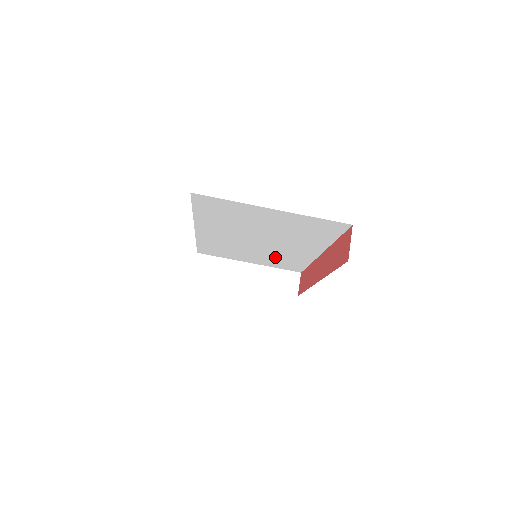
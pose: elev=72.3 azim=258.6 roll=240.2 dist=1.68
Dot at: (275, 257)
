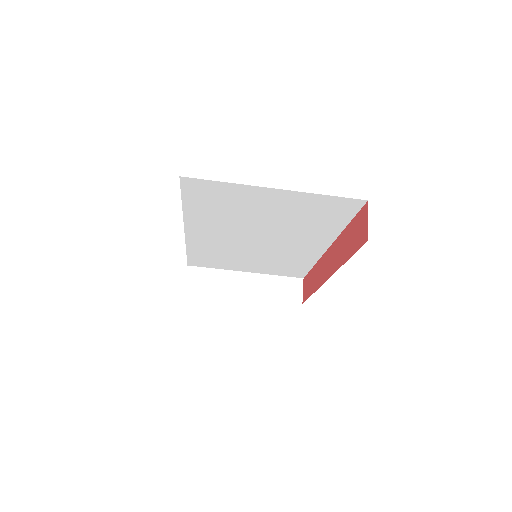
Dot at: (275, 260)
